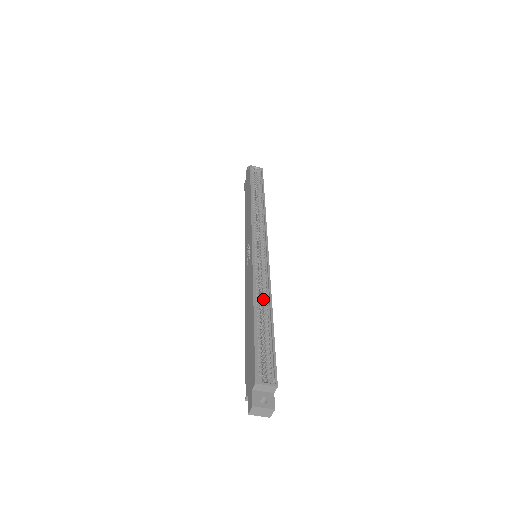
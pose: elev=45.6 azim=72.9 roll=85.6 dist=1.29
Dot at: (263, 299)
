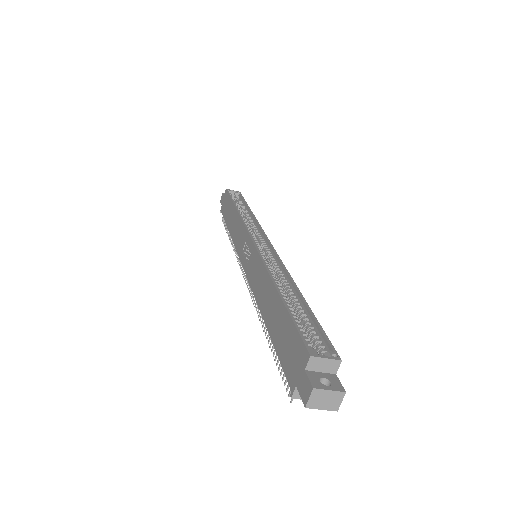
Dot at: (283, 282)
